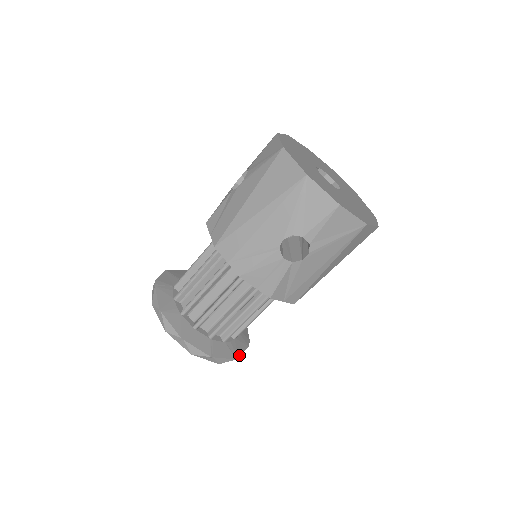
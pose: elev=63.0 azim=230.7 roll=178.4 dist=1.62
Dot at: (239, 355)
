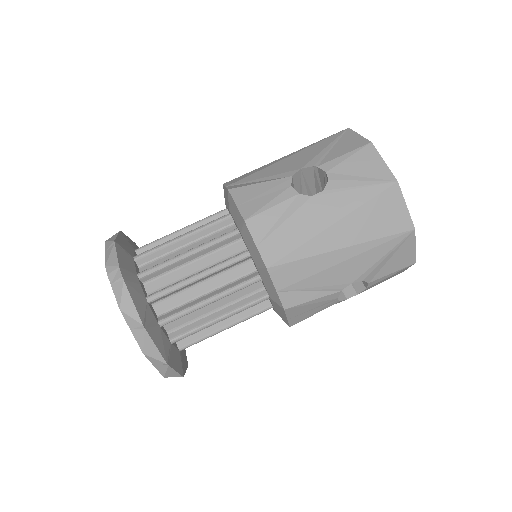
Dot at: occluded
